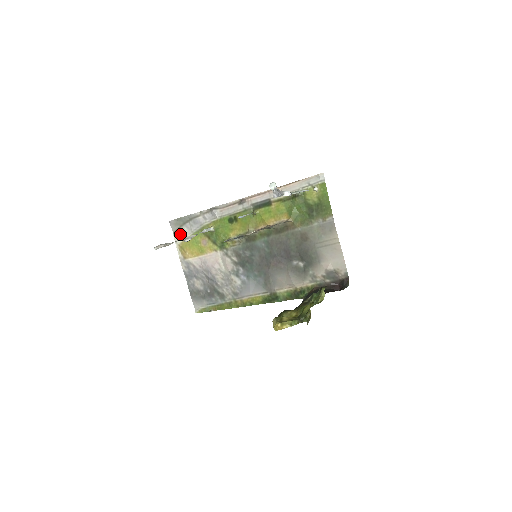
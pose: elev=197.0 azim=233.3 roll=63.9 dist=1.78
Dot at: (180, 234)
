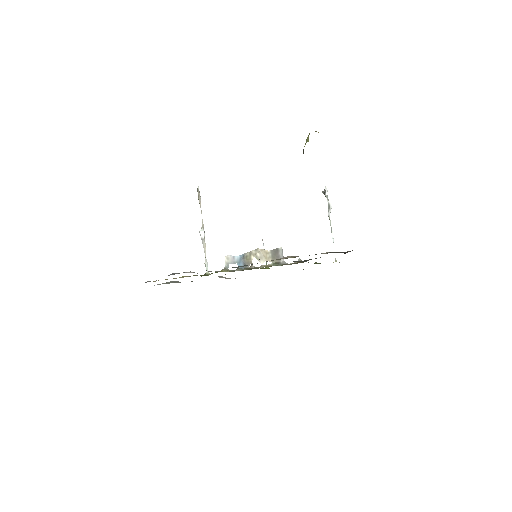
Dot at: occluded
